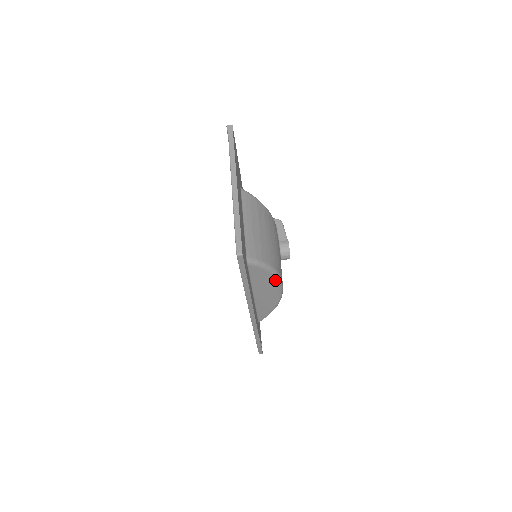
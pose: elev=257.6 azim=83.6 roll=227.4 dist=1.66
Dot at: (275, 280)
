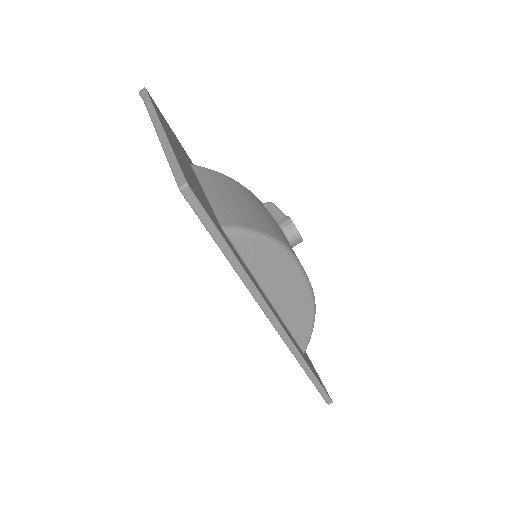
Dot at: (286, 259)
